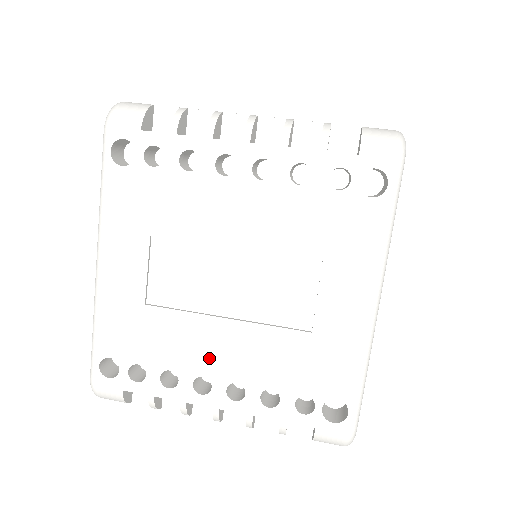
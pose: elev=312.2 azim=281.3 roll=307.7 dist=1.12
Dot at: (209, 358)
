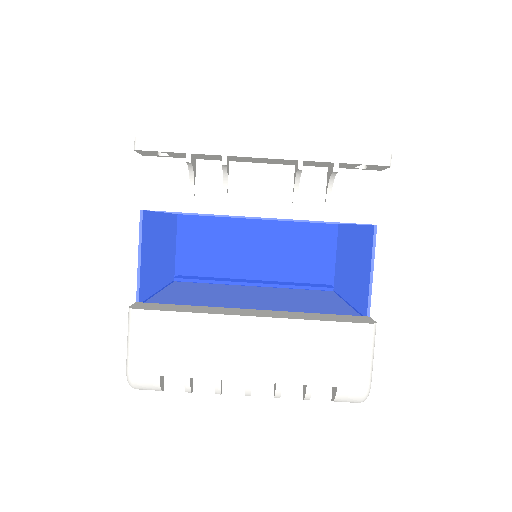
Dot at: occluded
